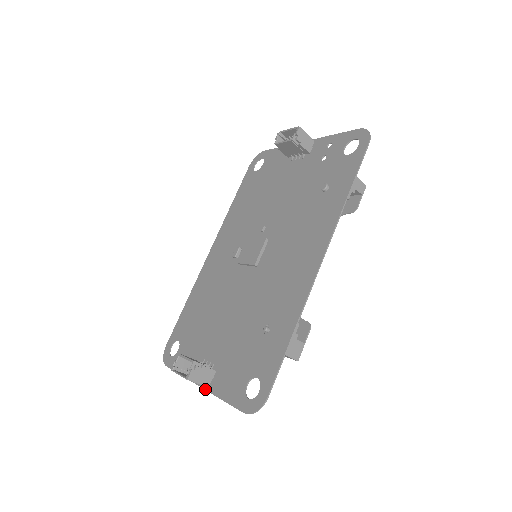
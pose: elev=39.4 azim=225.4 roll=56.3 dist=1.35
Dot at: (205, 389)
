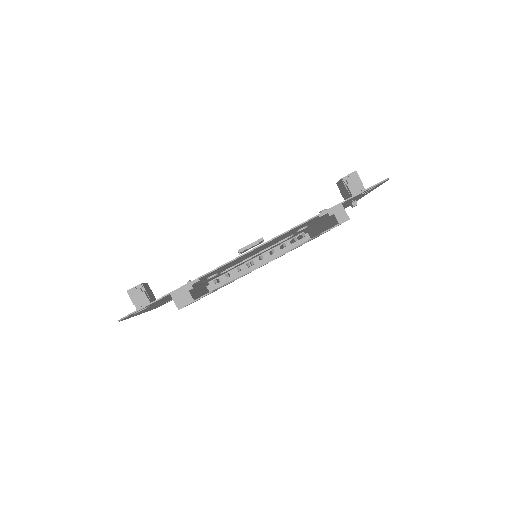
Dot at: occluded
